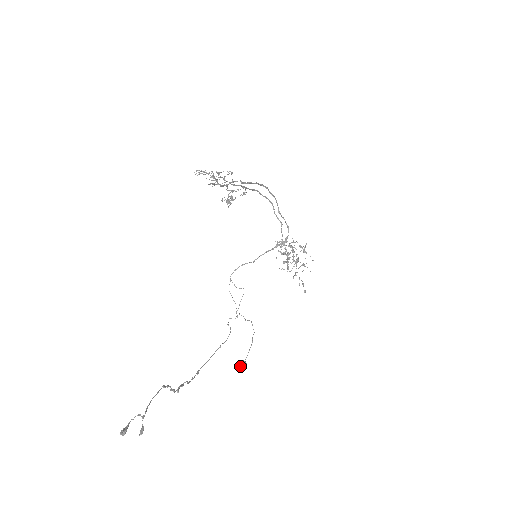
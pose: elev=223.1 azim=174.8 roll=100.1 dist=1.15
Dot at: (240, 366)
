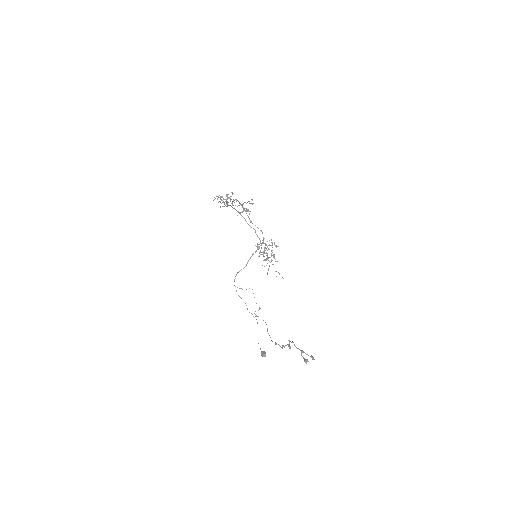
Dot at: (263, 355)
